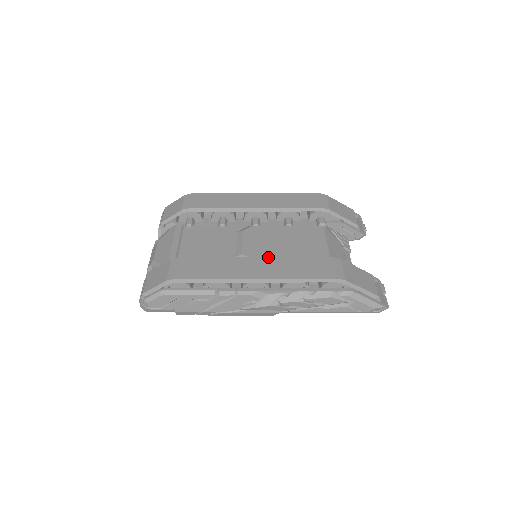
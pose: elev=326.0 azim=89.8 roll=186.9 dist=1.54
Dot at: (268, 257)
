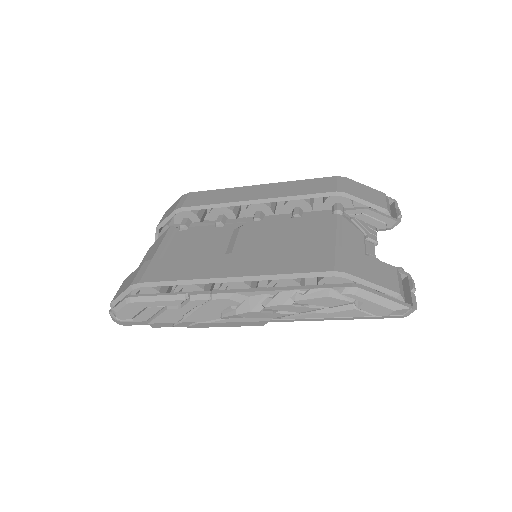
Dot at: occluded
